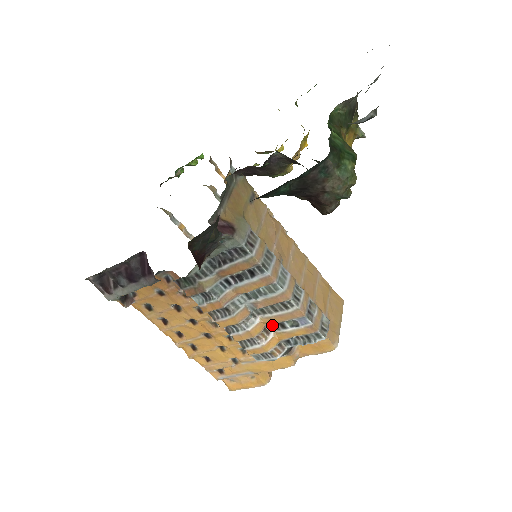
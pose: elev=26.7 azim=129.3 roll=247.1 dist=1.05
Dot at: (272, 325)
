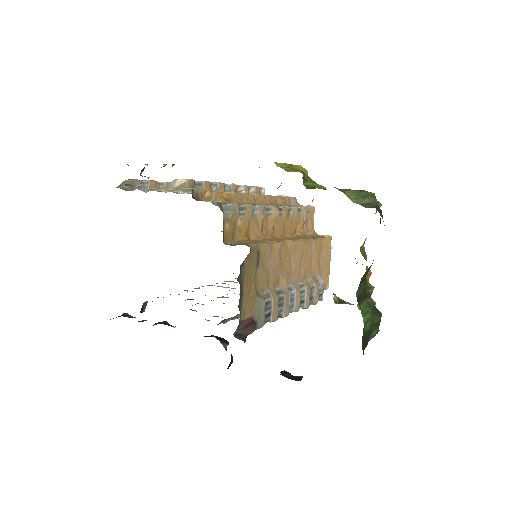
Dot at: occluded
